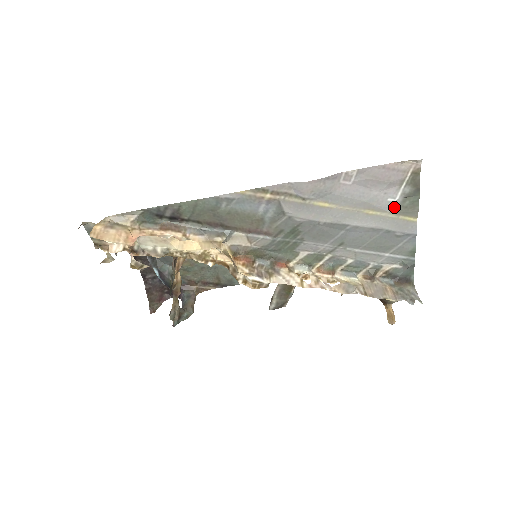
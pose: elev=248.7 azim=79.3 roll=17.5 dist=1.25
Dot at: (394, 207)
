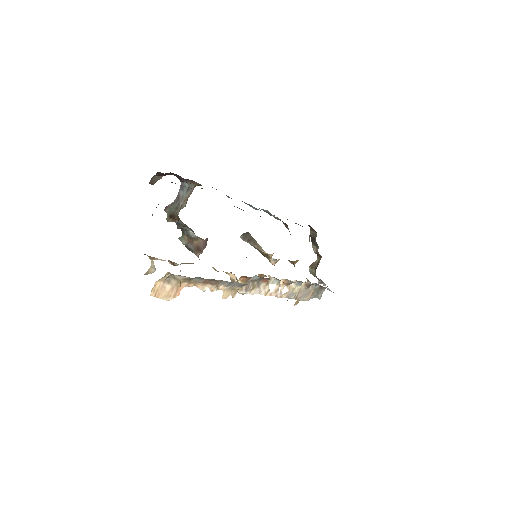
Dot at: occluded
